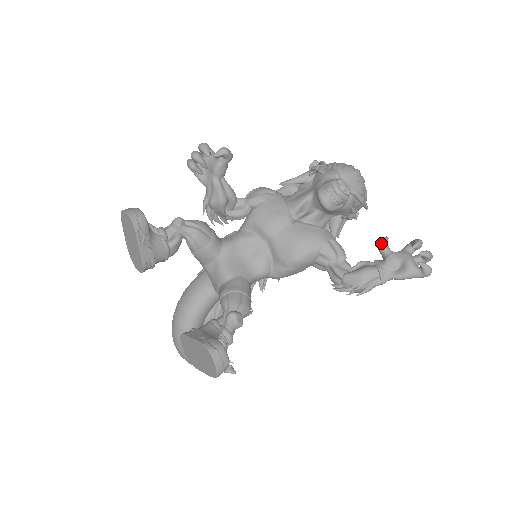
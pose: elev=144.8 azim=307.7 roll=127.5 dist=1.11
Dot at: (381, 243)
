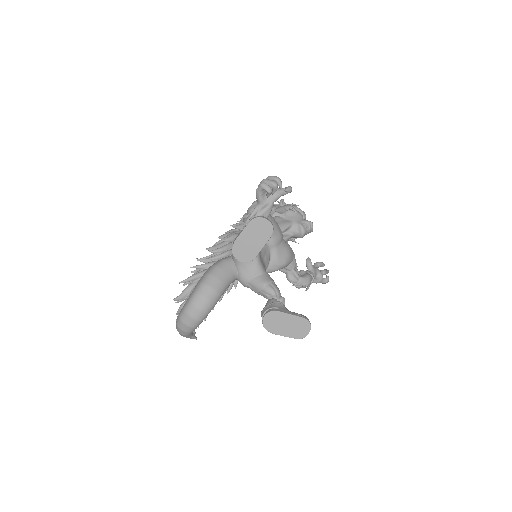
Dot at: (310, 261)
